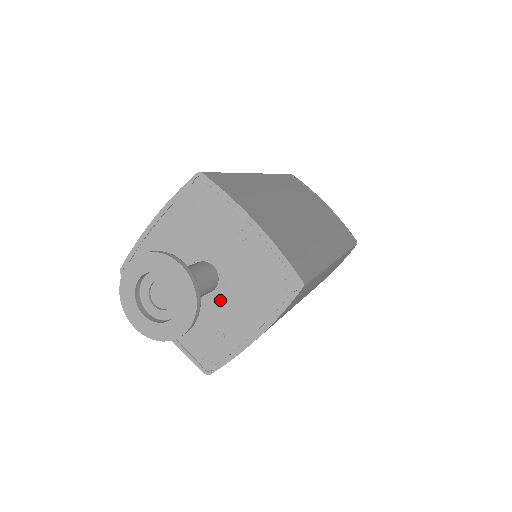
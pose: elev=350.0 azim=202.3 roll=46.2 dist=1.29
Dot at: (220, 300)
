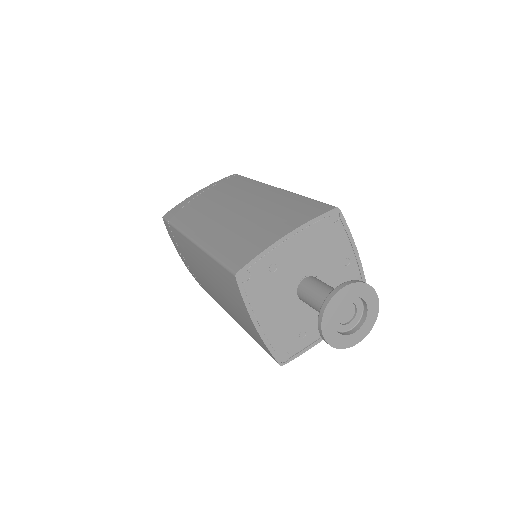
Dot at: occluded
